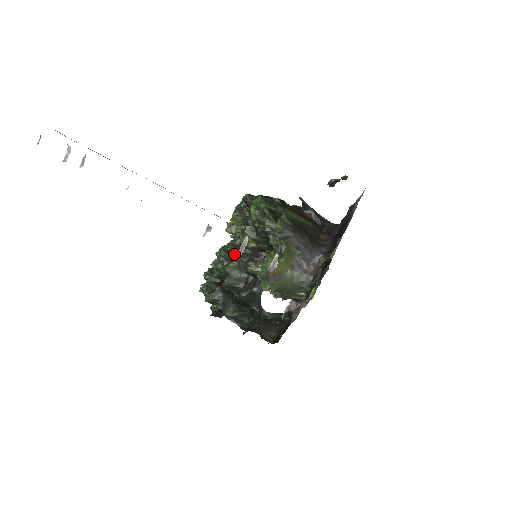
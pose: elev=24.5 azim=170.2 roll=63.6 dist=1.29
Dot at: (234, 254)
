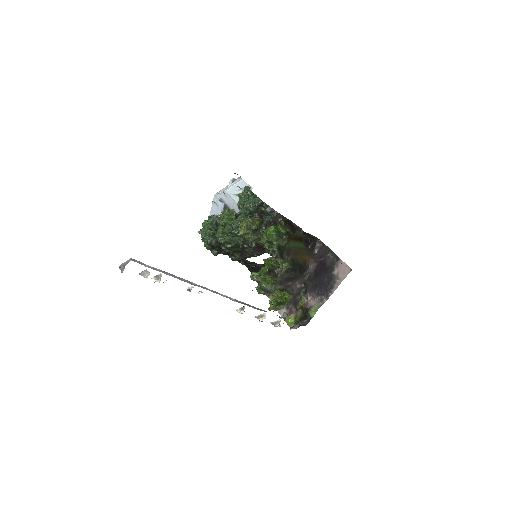
Dot at: (237, 238)
